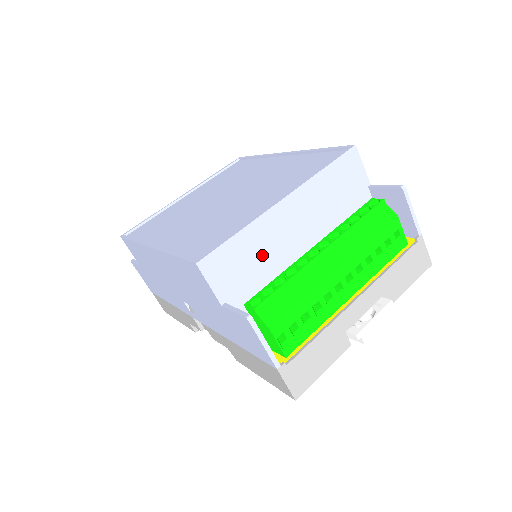
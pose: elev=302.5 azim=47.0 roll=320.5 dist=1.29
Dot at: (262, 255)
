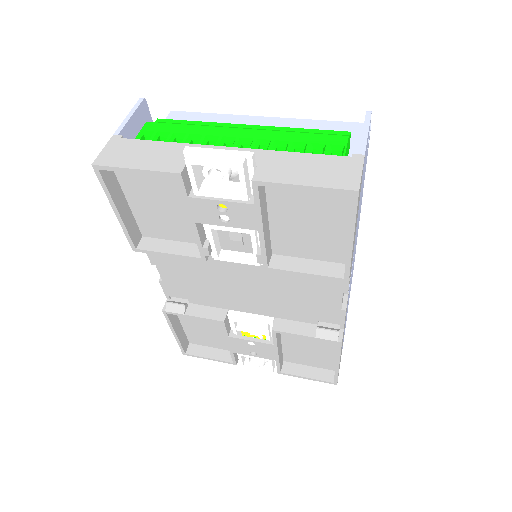
Dot at: occluded
